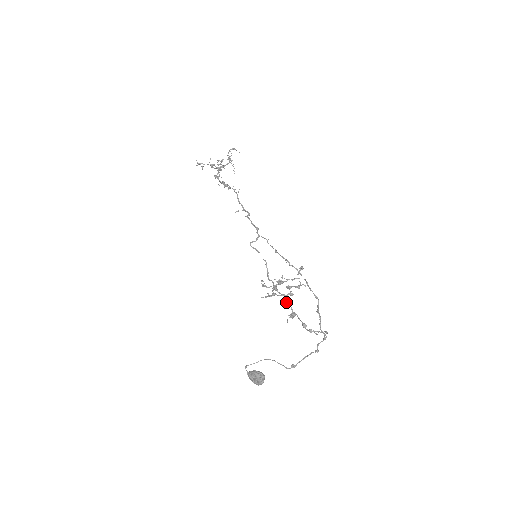
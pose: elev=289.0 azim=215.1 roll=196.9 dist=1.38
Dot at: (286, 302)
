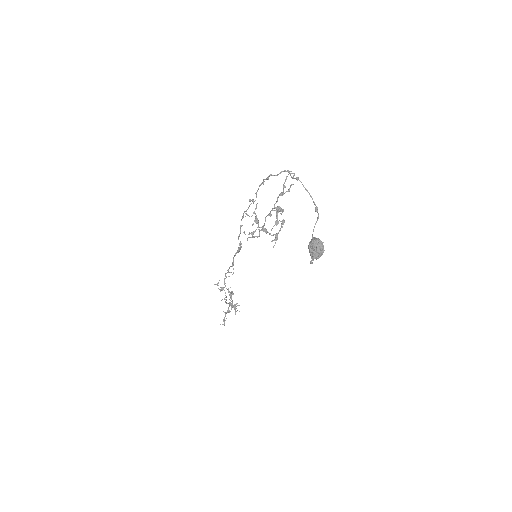
Dot at: (269, 215)
